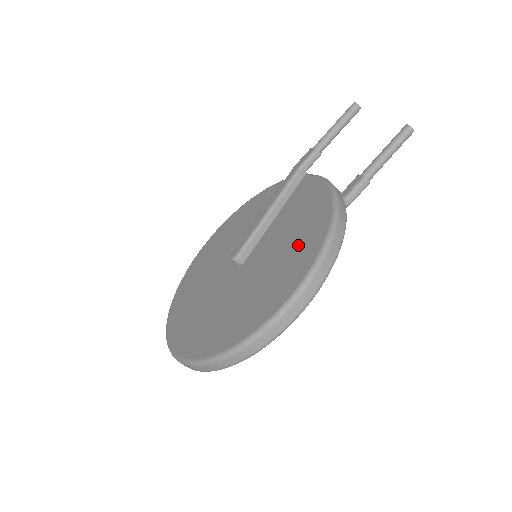
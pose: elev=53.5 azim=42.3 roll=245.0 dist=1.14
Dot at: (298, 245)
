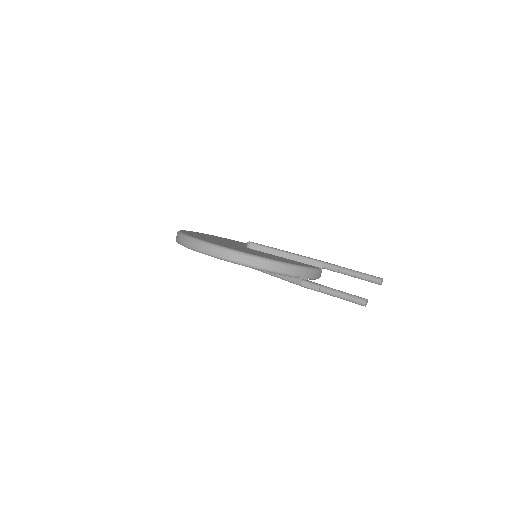
Dot at: (257, 253)
